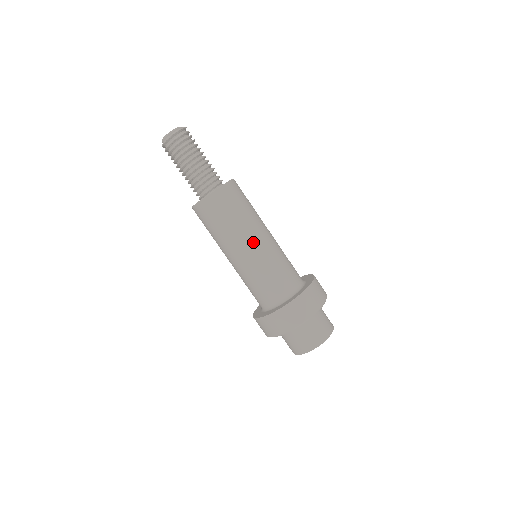
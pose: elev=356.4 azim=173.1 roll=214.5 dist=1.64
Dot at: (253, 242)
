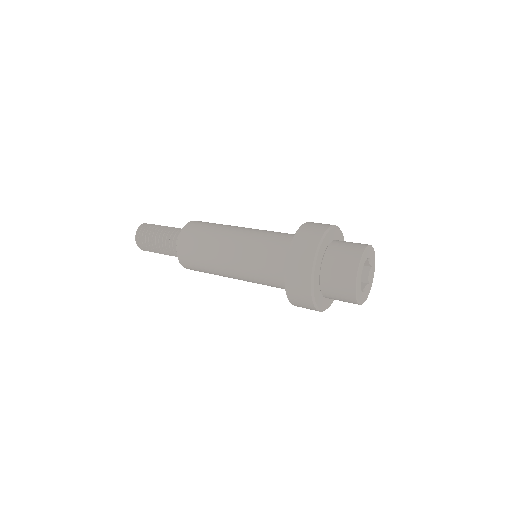
Dot at: (229, 246)
